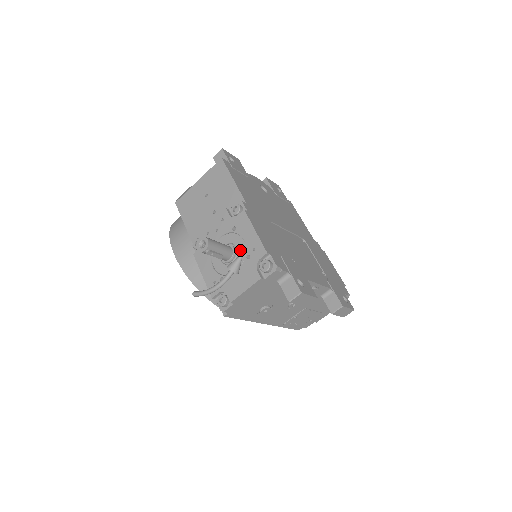
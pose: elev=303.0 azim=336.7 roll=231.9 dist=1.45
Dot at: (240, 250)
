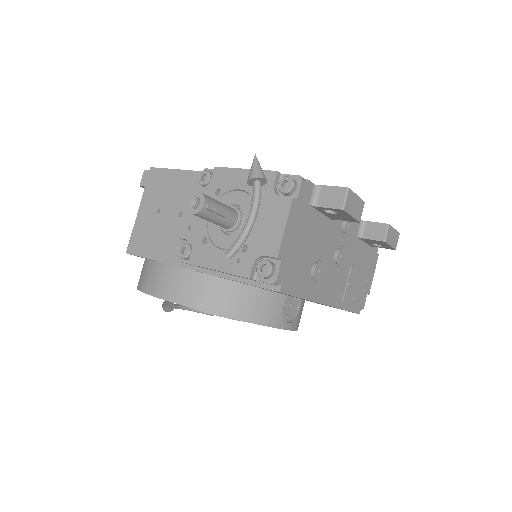
Dot at: (242, 202)
